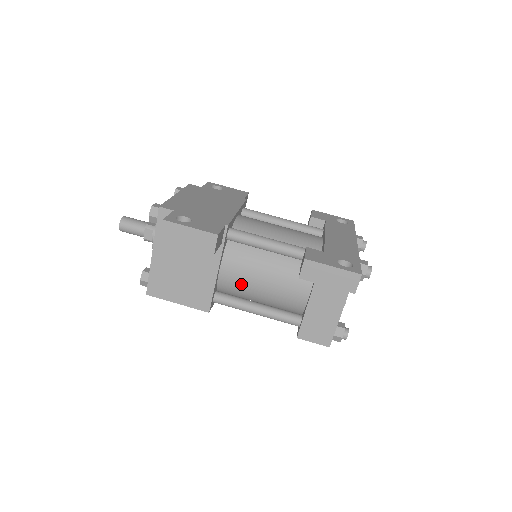
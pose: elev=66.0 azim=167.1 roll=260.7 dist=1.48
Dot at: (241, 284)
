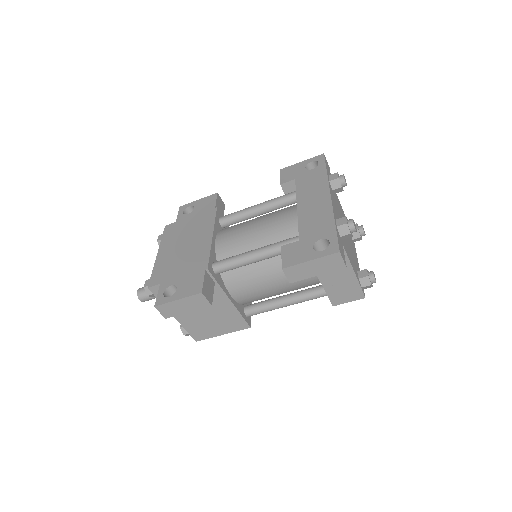
Dot at: (257, 295)
